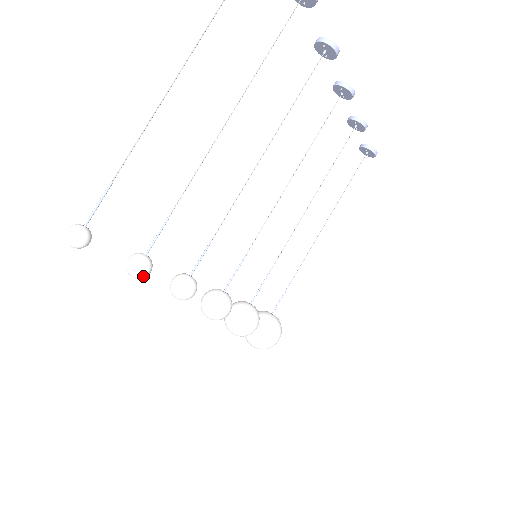
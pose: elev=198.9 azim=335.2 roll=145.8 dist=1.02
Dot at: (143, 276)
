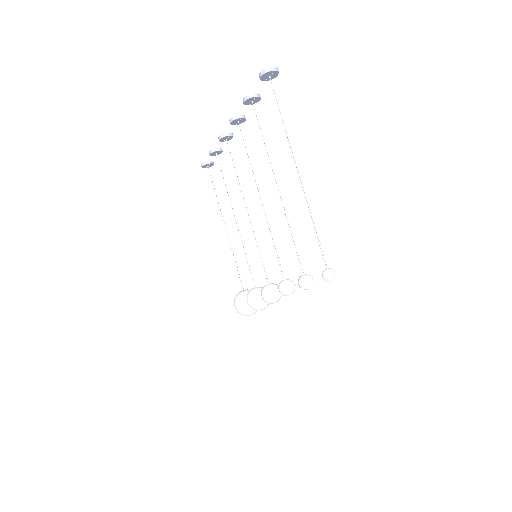
Dot at: (312, 284)
